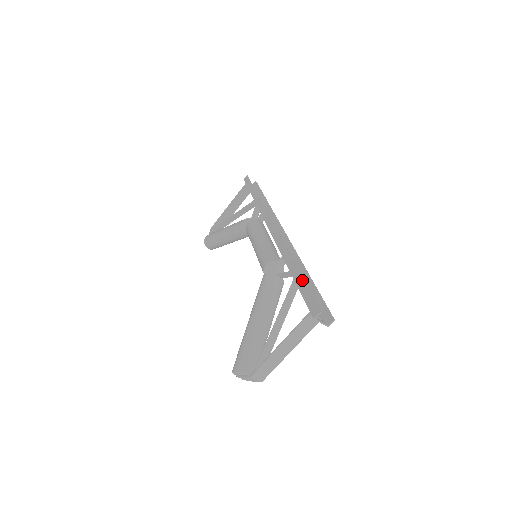
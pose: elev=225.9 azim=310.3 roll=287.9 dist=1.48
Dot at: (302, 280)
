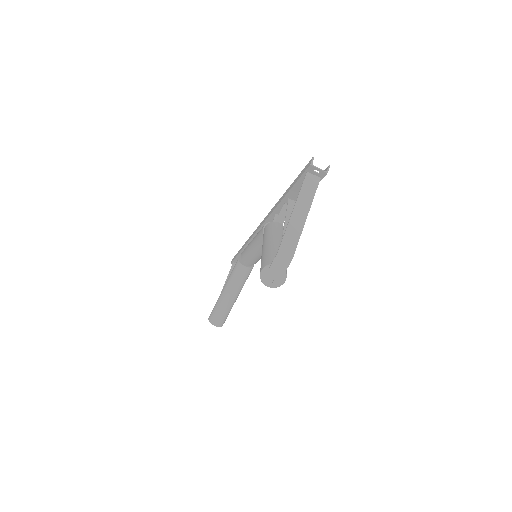
Dot at: (293, 182)
